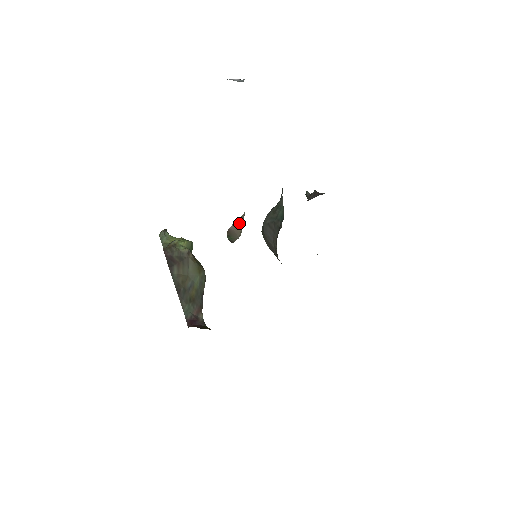
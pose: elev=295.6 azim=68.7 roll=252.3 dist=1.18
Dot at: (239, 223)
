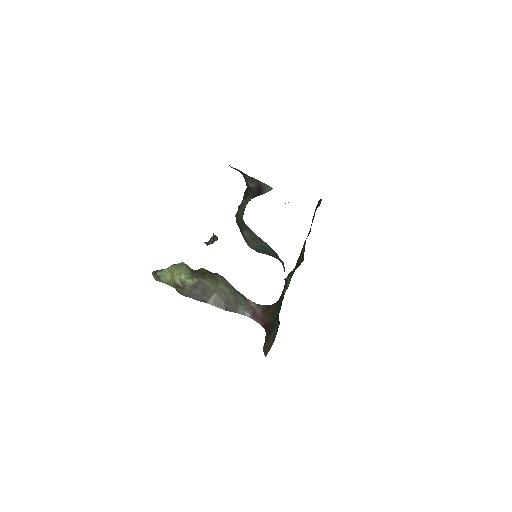
Dot at: (213, 239)
